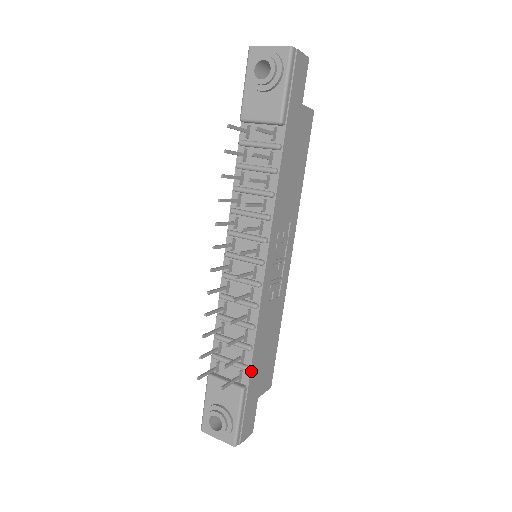
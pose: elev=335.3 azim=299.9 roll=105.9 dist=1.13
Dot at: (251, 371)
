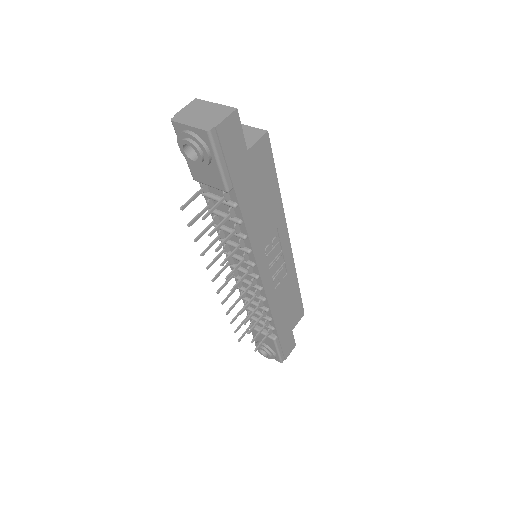
Dot at: (277, 329)
